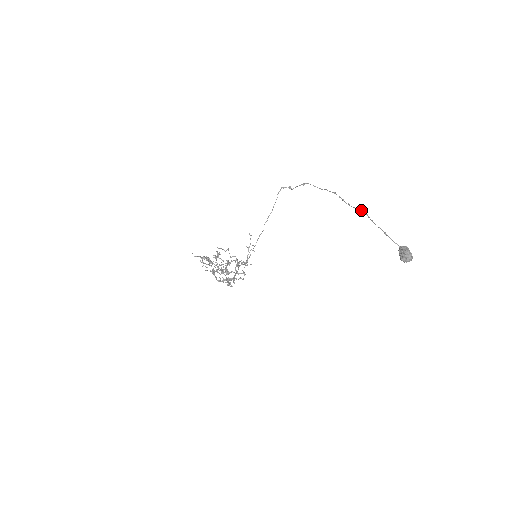
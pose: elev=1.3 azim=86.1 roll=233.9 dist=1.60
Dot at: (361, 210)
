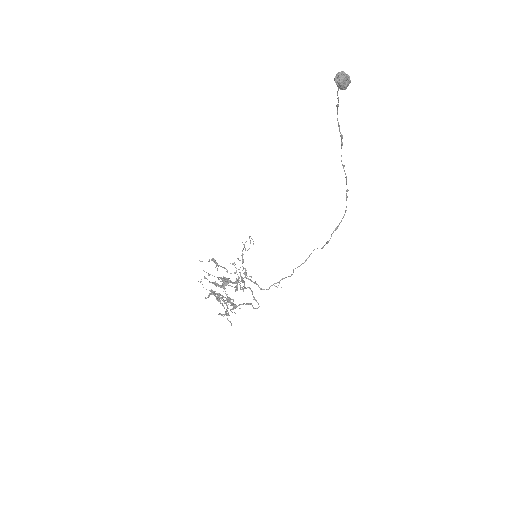
Dot at: occluded
